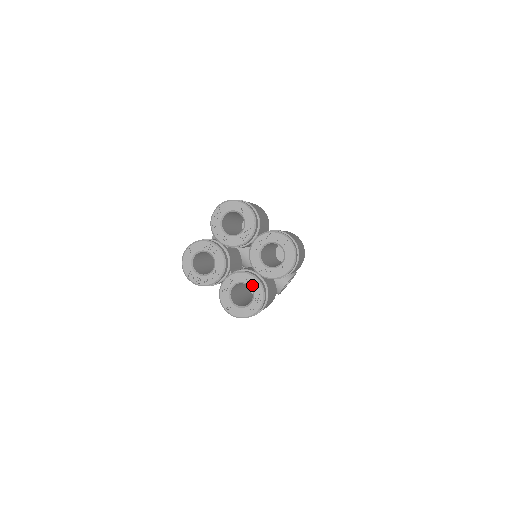
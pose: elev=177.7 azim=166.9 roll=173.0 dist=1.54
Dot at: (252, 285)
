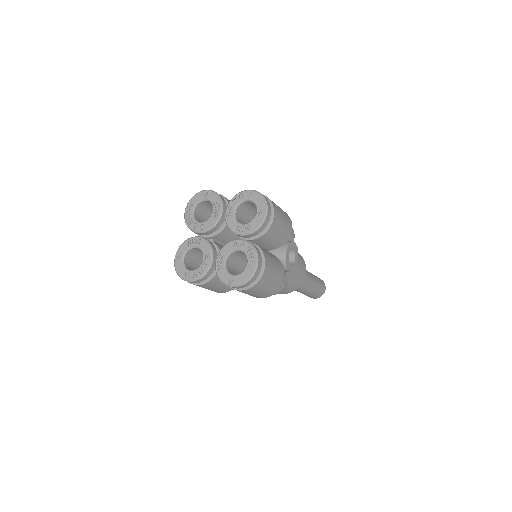
Dot at: (241, 247)
